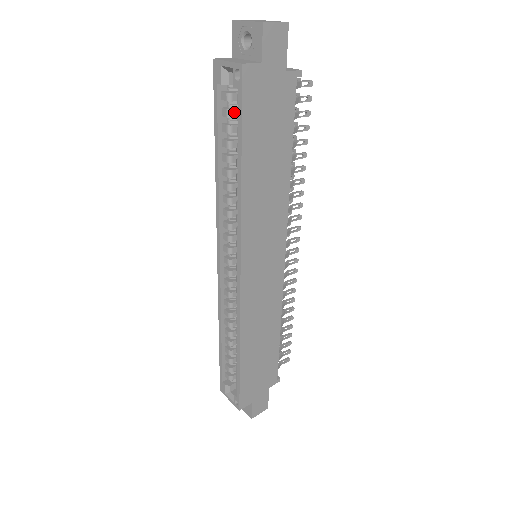
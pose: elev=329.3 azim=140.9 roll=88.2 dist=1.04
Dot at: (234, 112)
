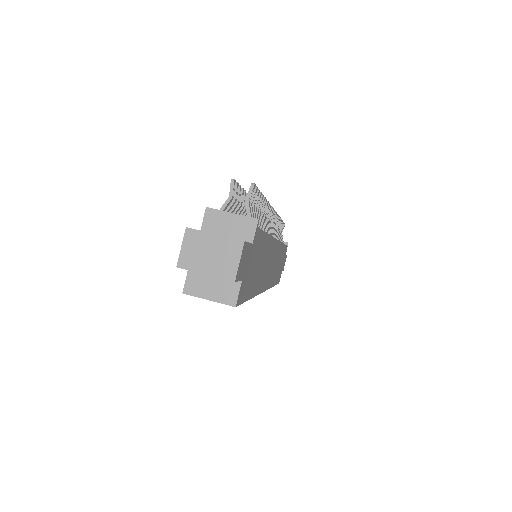
Dot at: occluded
